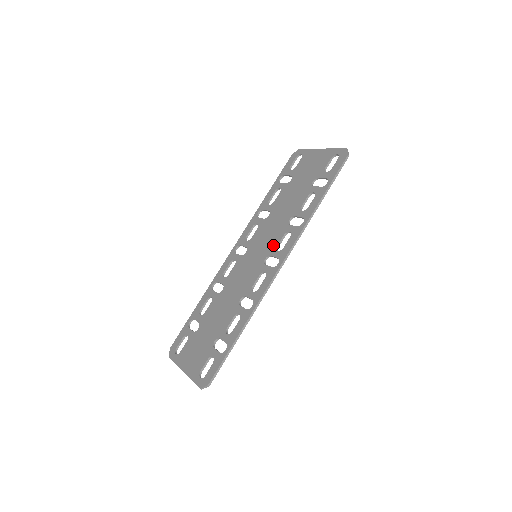
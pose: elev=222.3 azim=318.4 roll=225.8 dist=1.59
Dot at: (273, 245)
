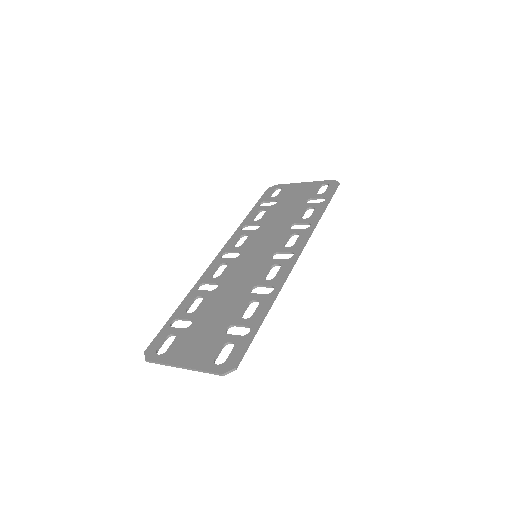
Dot at: (278, 244)
